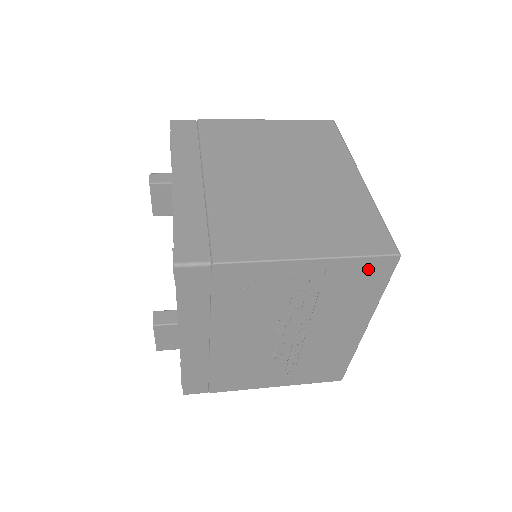
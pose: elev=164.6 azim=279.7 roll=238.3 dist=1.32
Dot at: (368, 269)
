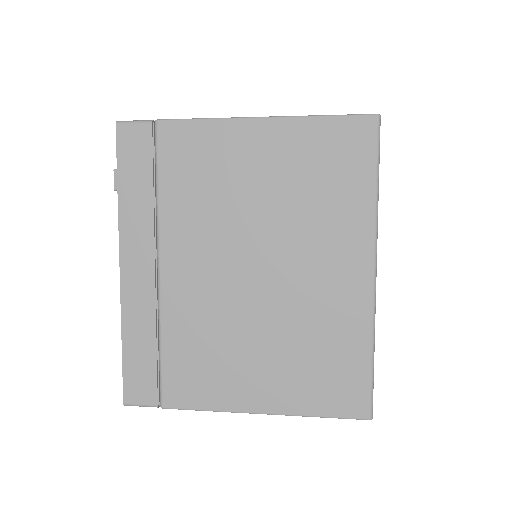
Dot at: occluded
